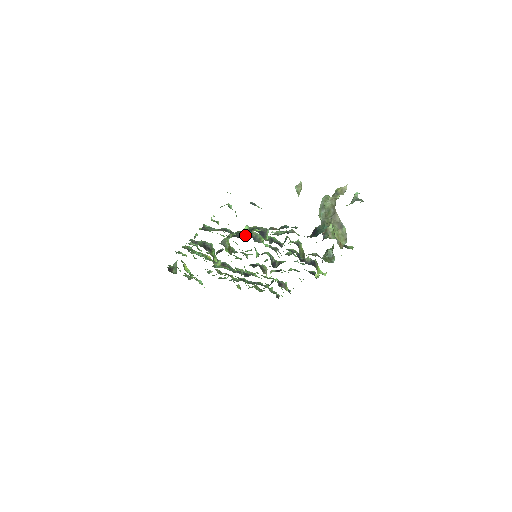
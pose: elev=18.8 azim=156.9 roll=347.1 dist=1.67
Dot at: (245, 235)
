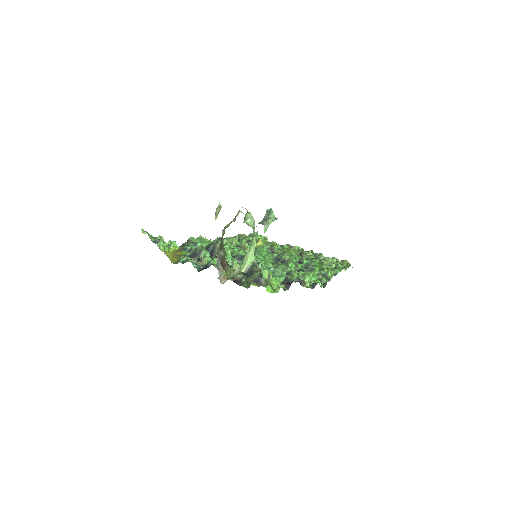
Dot at: (207, 250)
